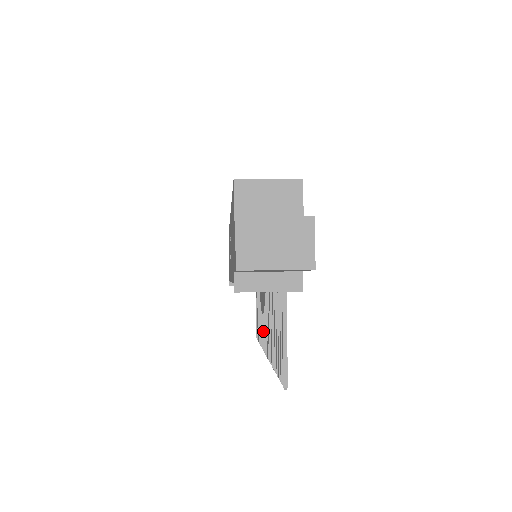
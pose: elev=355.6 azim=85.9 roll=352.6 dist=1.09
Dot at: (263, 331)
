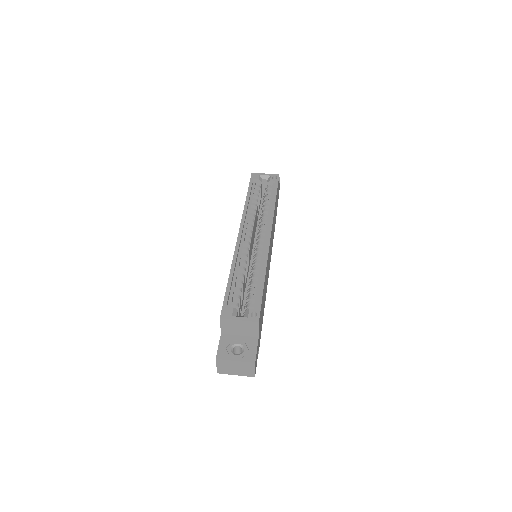
Dot at: occluded
